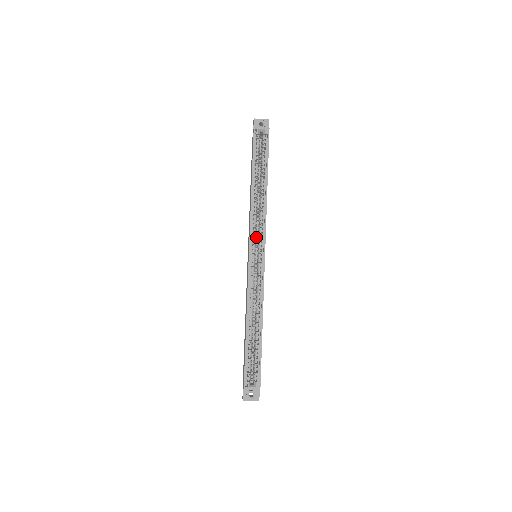
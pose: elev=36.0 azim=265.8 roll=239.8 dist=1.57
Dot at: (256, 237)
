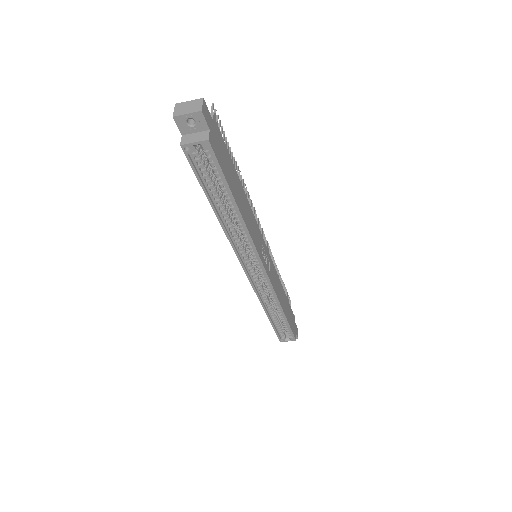
Dot at: (248, 253)
